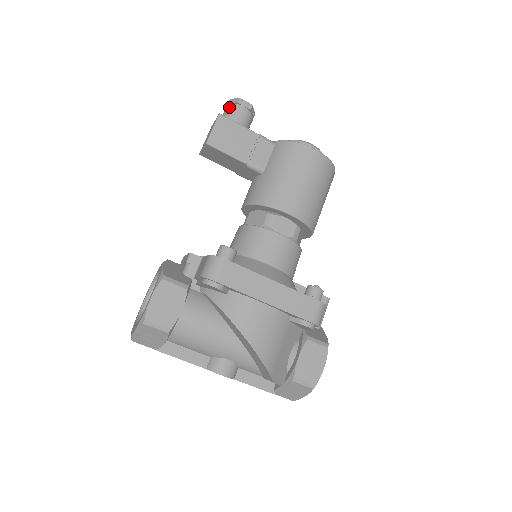
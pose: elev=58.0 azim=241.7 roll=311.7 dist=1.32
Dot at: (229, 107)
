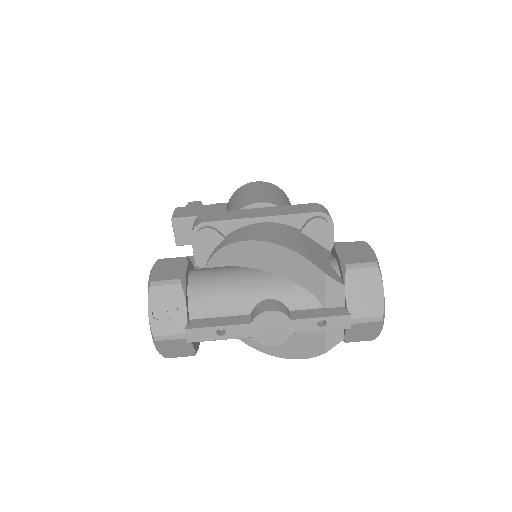
Dot at: occluded
